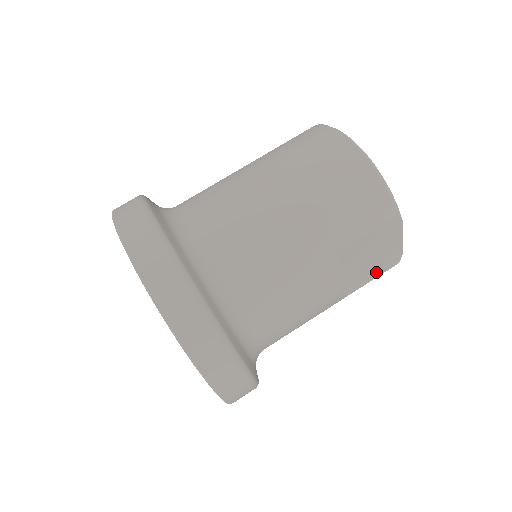
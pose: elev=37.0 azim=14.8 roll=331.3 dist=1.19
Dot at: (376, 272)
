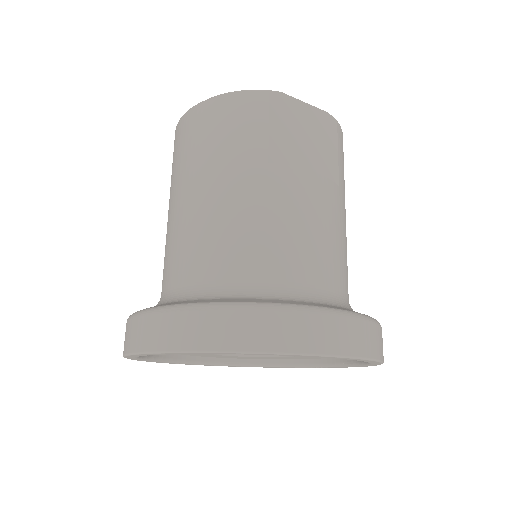
Dot at: (330, 145)
